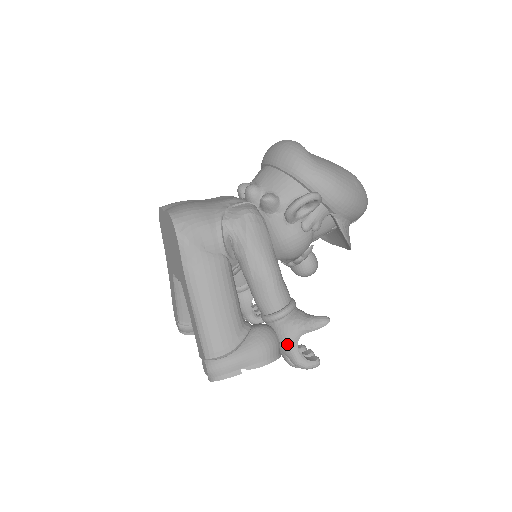
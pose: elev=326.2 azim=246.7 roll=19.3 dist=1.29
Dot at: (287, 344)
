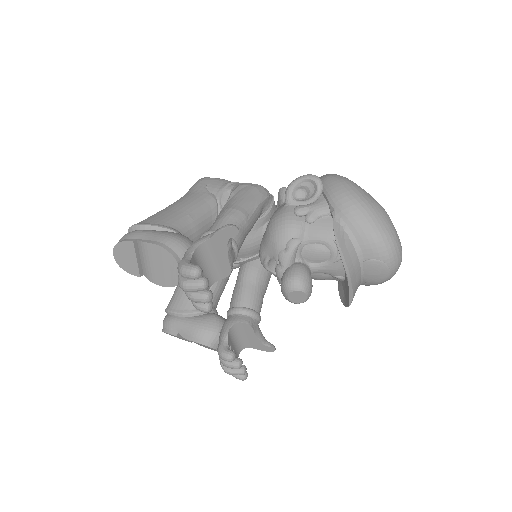
Dot at: (189, 247)
